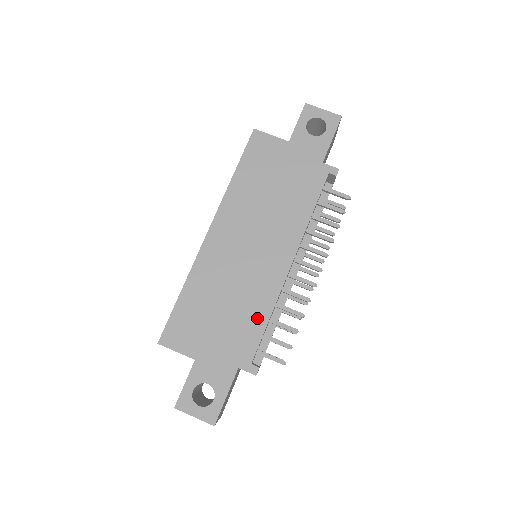
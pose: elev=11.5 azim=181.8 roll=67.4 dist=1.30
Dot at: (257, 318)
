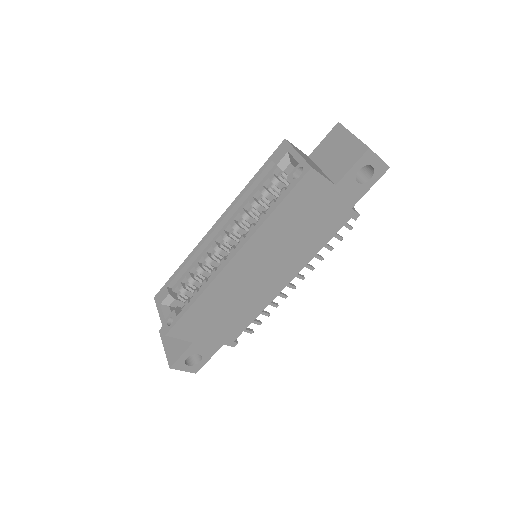
Dot at: (249, 317)
